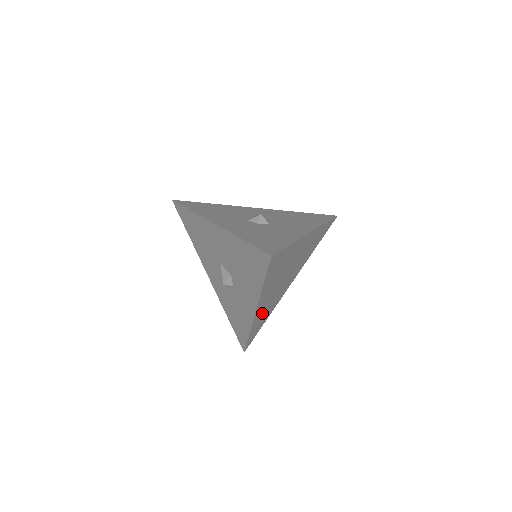
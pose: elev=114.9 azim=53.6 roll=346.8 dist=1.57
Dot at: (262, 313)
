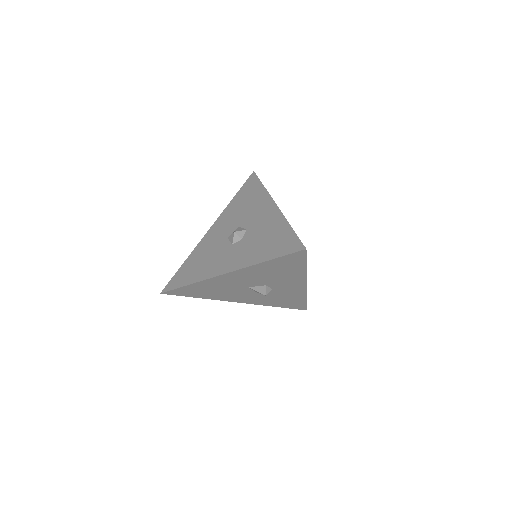
Dot at: occluded
